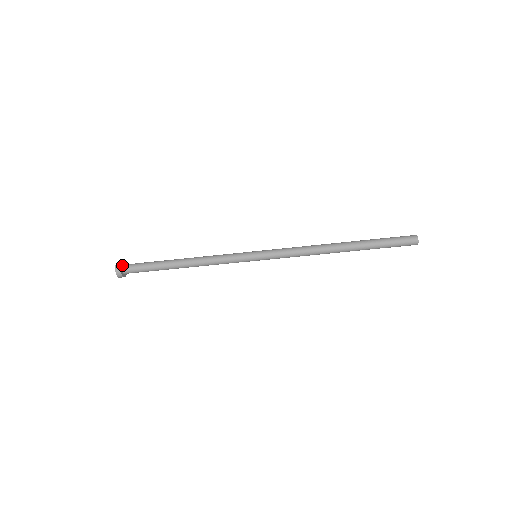
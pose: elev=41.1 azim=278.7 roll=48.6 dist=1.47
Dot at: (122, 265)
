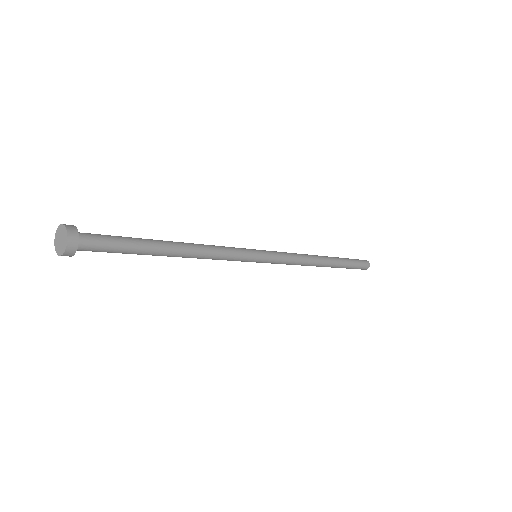
Dot at: (75, 234)
